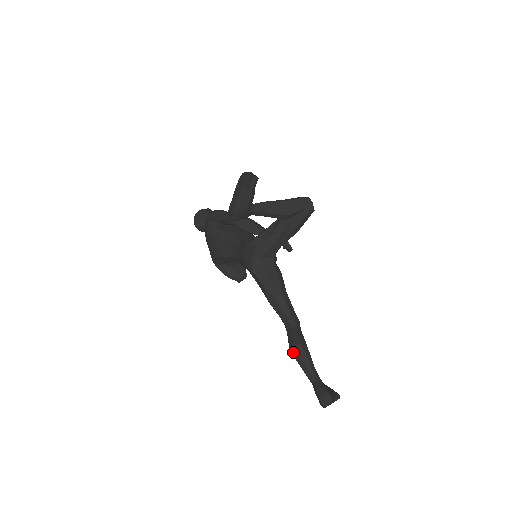
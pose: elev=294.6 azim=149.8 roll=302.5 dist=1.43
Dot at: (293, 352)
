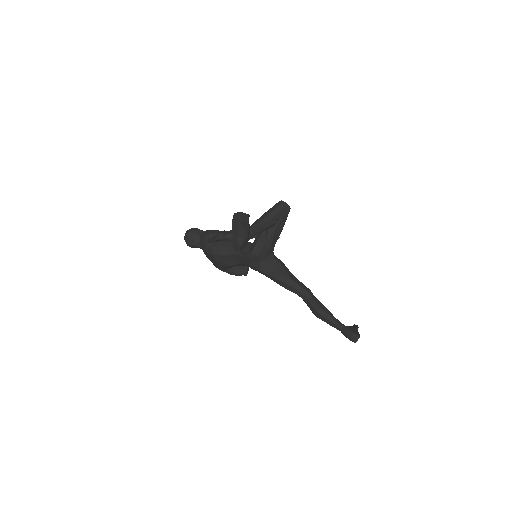
Dot at: (318, 316)
